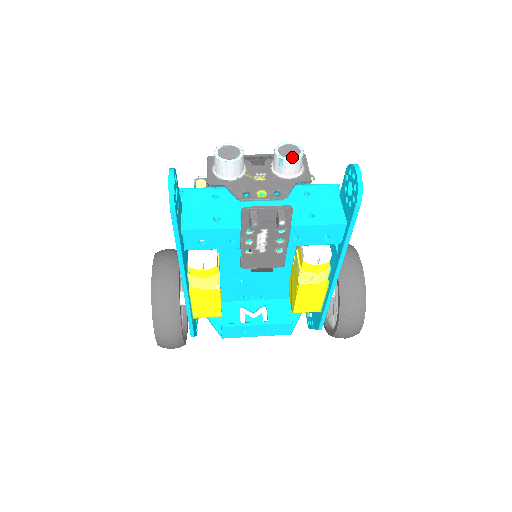
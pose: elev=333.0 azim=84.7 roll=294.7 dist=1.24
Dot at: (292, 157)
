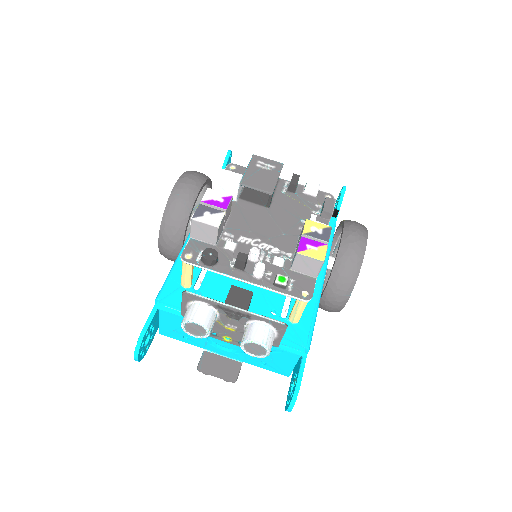
Dot at: (255, 355)
